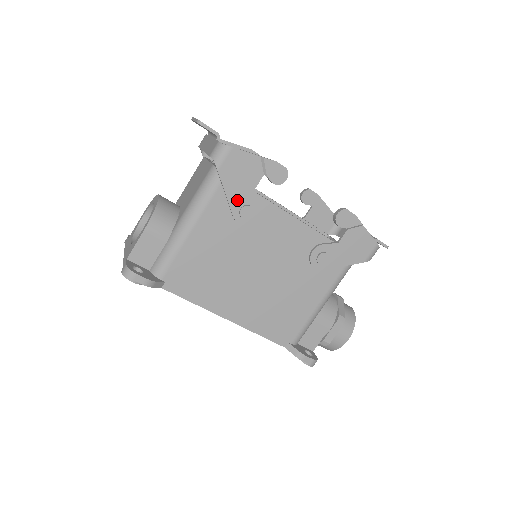
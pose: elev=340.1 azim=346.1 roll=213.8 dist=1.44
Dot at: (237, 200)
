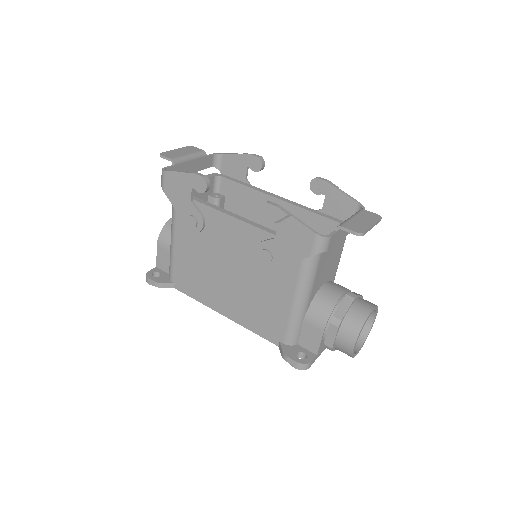
Dot at: (184, 212)
